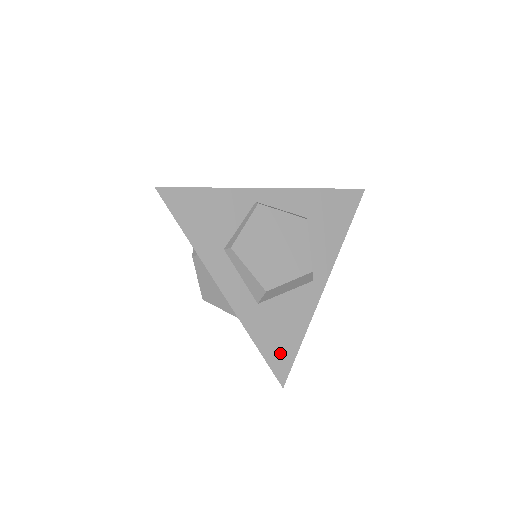
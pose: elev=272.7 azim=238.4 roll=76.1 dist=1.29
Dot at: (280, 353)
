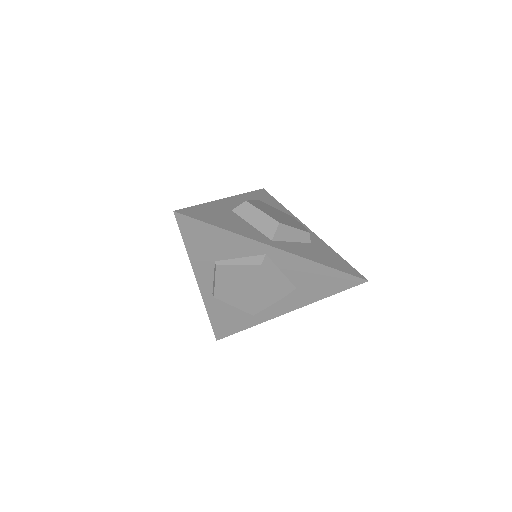
Dot at: (202, 215)
